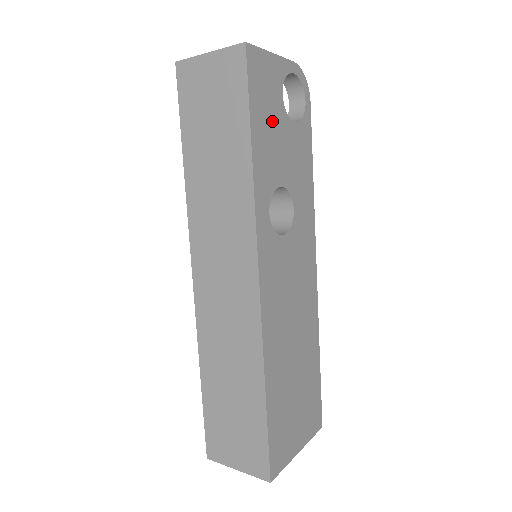
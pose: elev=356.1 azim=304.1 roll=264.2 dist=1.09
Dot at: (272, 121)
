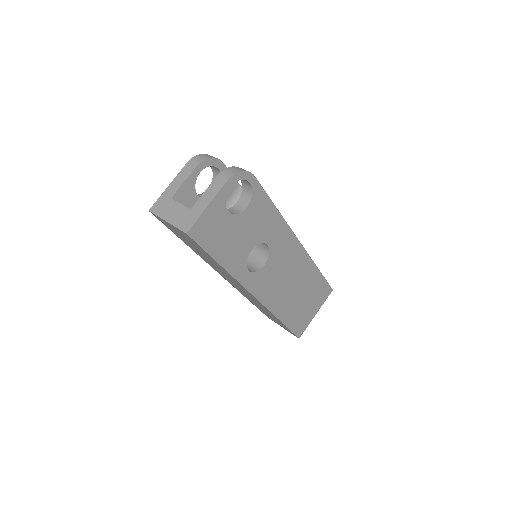
Dot at: (228, 235)
